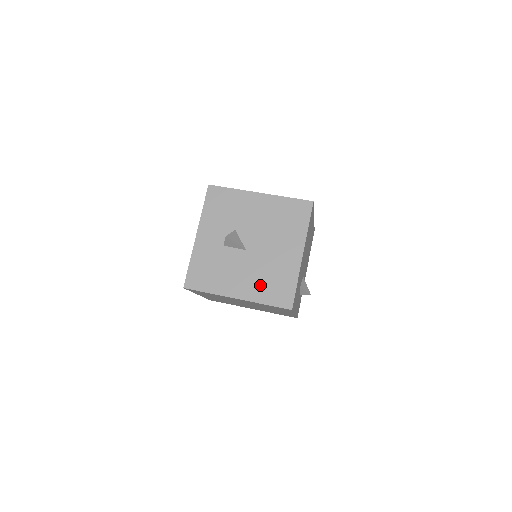
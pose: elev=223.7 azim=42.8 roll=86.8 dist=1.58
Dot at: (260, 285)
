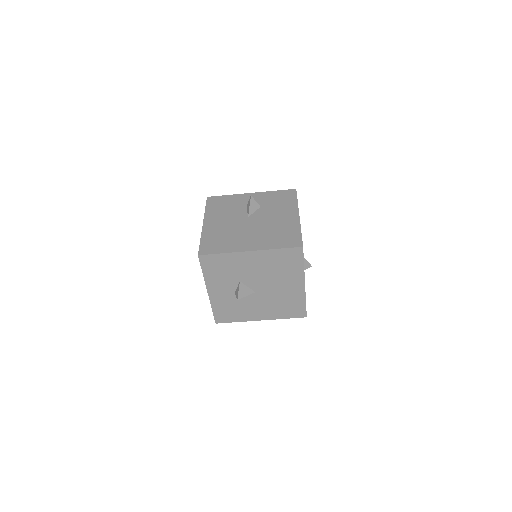
Dot at: (276, 310)
